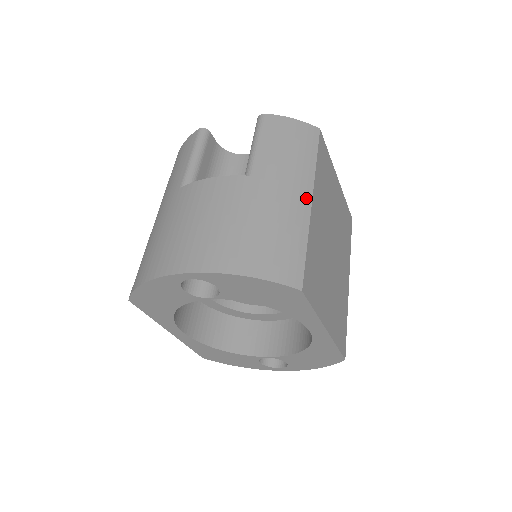
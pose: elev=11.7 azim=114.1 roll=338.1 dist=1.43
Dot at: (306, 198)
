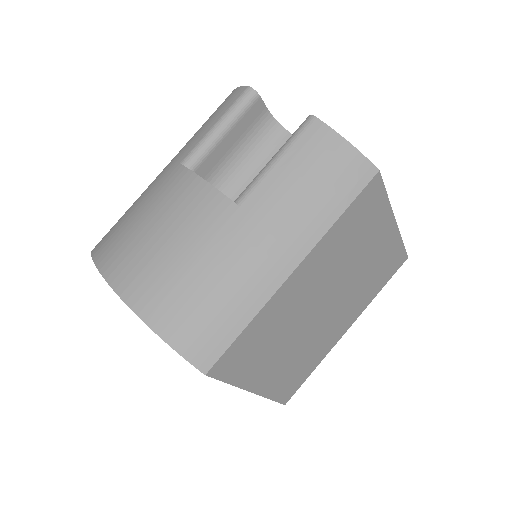
Dot at: (286, 266)
